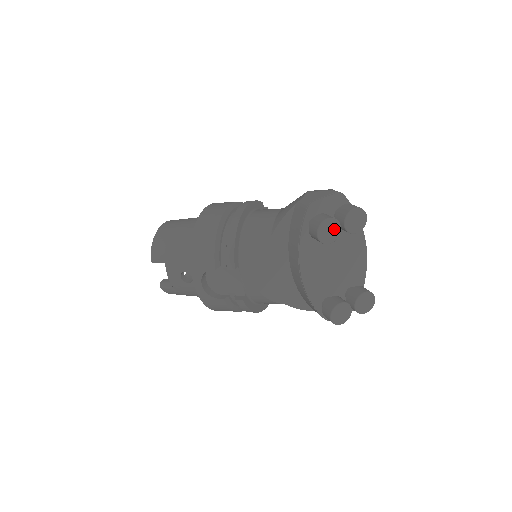
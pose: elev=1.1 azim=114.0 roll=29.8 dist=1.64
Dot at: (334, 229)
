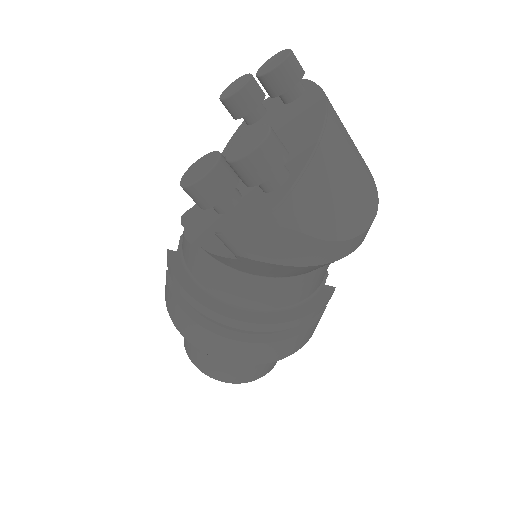
Dot at: (242, 82)
